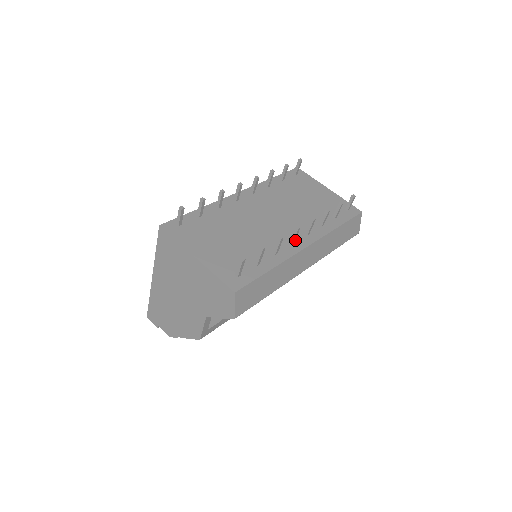
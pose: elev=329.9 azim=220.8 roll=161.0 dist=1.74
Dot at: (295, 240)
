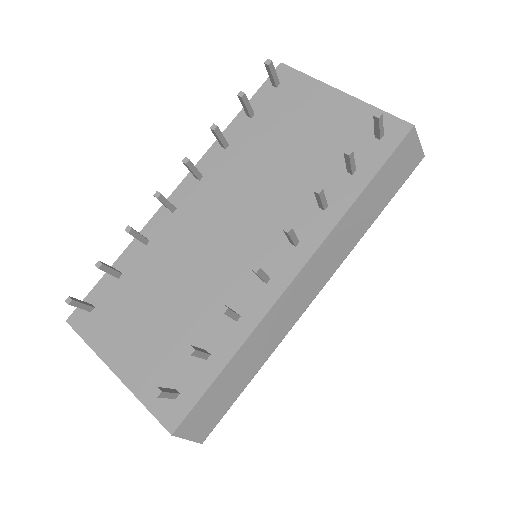
Dot at: (272, 269)
